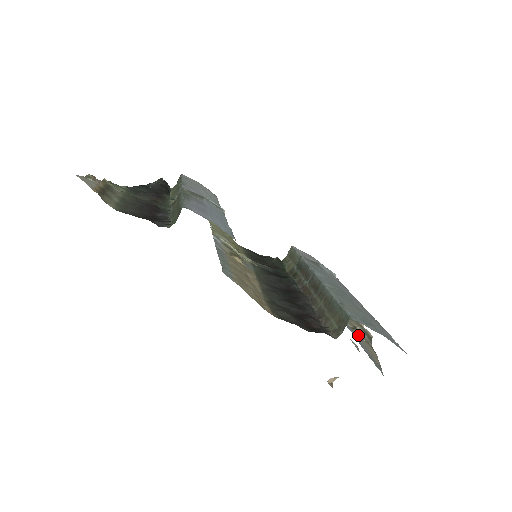
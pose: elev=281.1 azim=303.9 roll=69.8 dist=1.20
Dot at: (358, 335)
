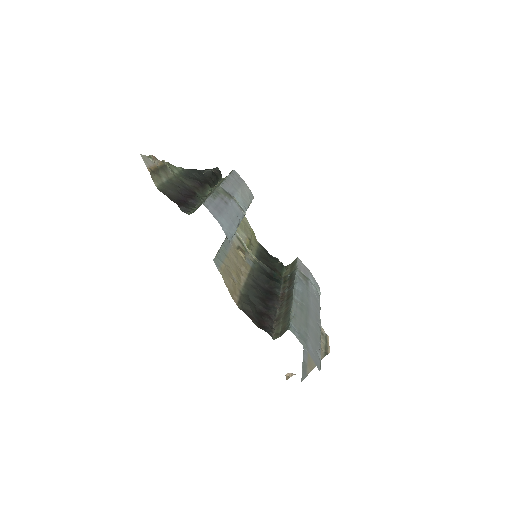
Dot at: occluded
